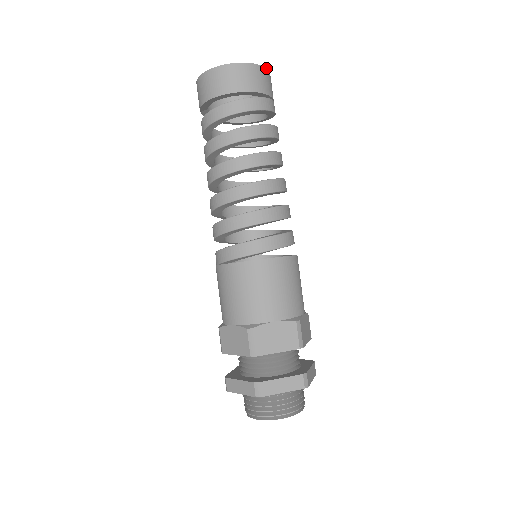
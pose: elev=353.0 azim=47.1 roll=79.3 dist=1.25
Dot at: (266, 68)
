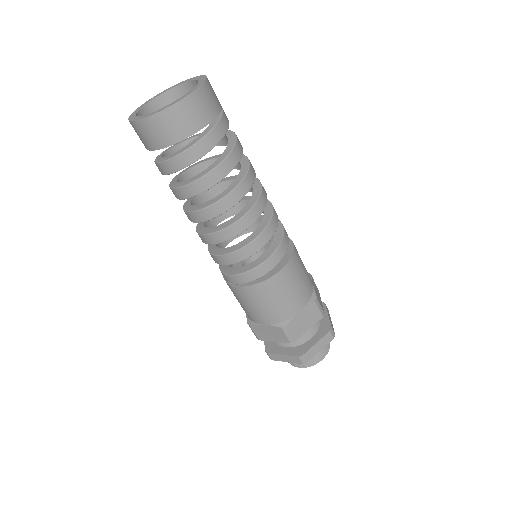
Dot at: (205, 80)
